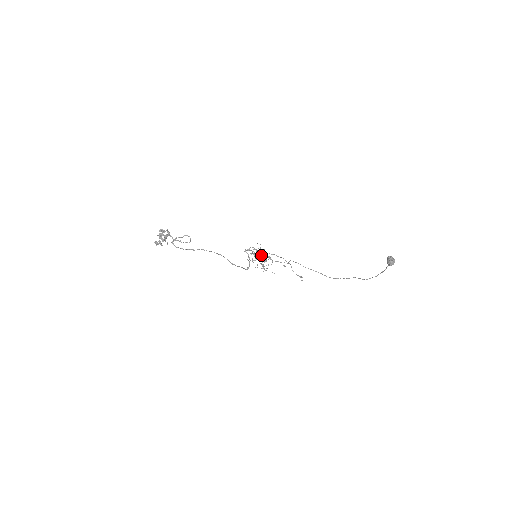
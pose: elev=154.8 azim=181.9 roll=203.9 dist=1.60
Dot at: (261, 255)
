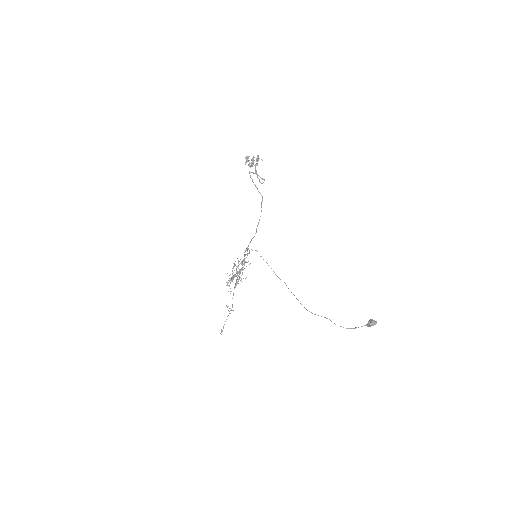
Dot at: occluded
